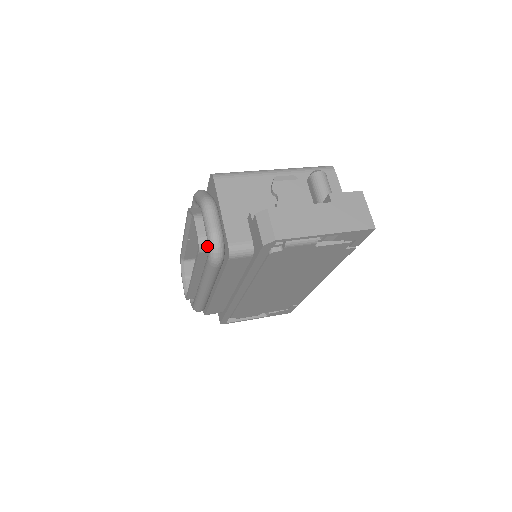
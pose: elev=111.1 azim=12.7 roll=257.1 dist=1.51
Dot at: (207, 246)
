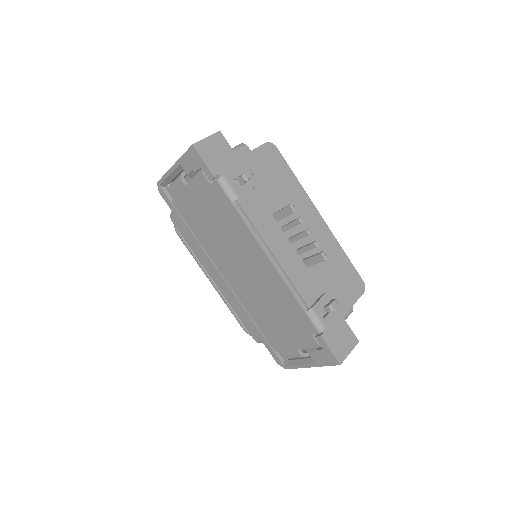
Dot at: occluded
